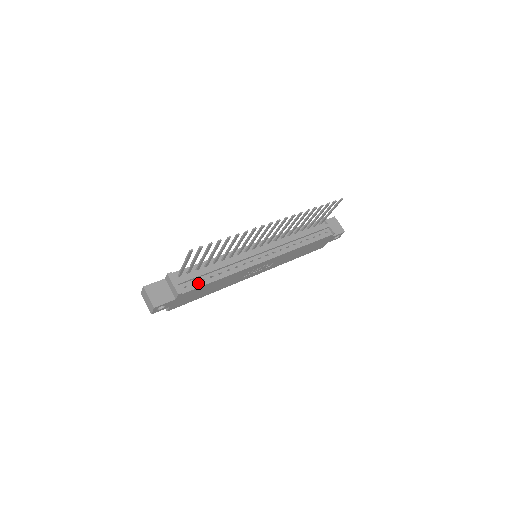
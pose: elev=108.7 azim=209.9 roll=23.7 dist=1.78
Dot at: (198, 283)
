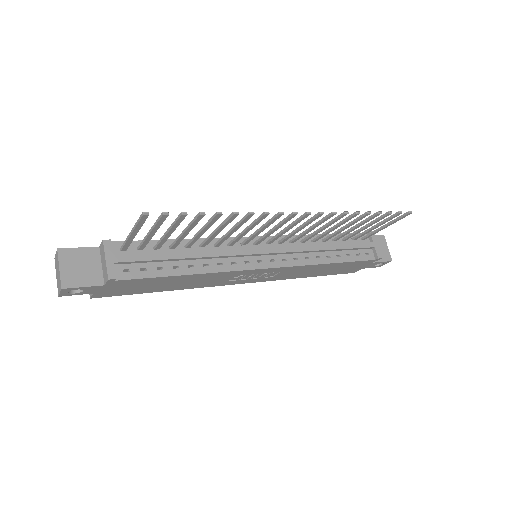
Dot at: (149, 270)
